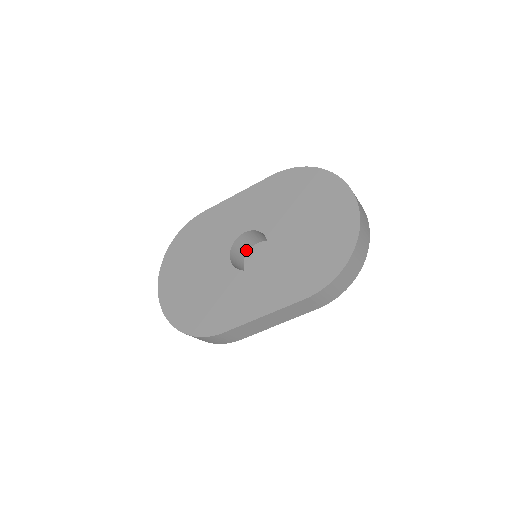
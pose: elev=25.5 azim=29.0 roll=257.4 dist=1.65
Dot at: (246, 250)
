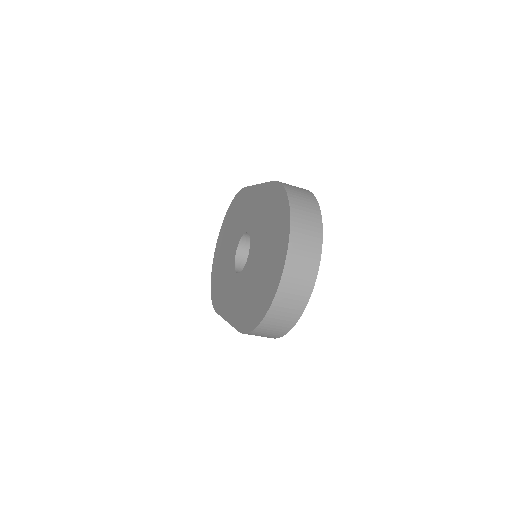
Dot at: occluded
